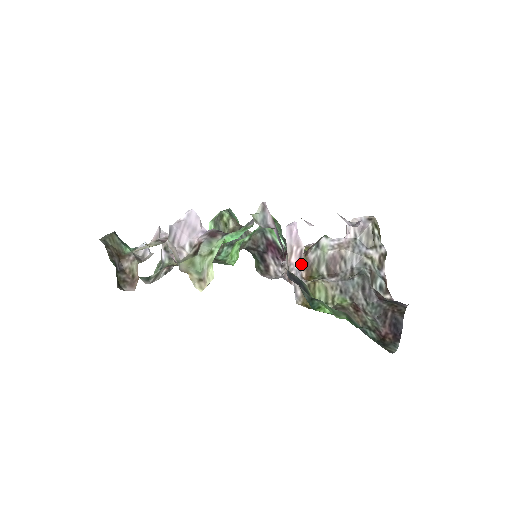
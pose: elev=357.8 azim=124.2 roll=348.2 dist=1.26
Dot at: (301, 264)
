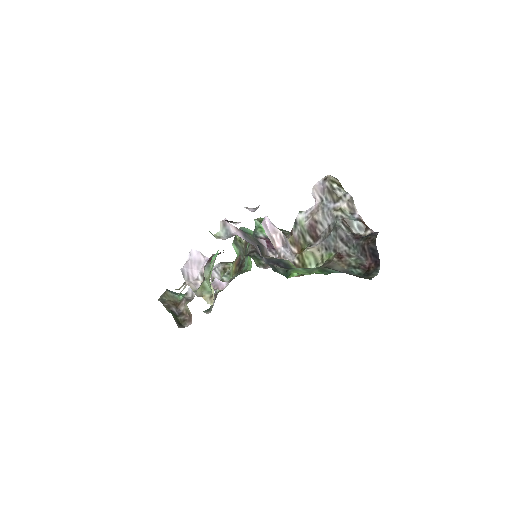
Dot at: (289, 244)
